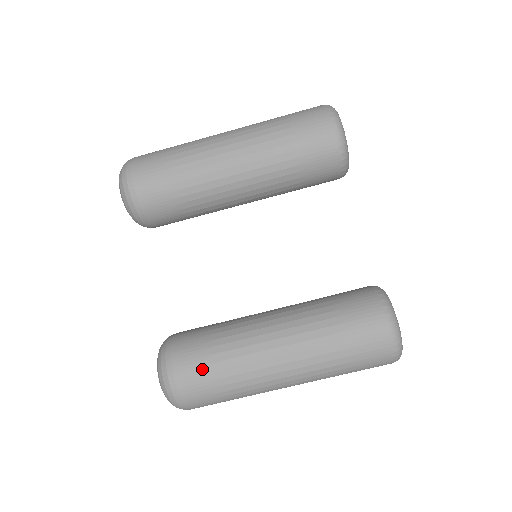
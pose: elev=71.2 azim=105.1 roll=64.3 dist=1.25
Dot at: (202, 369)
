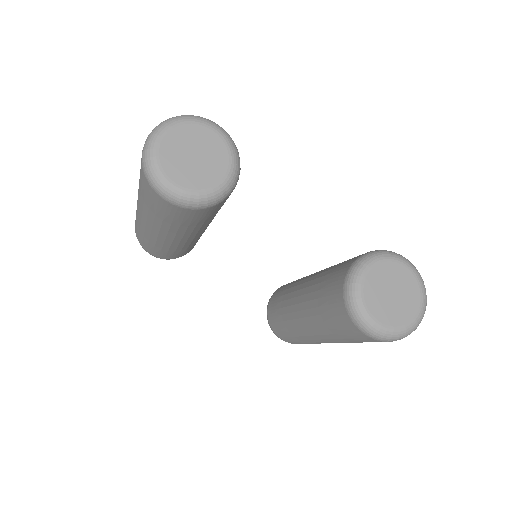
Dot at: (289, 339)
